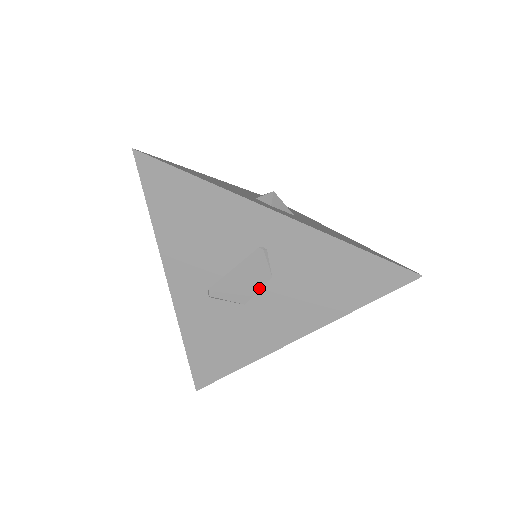
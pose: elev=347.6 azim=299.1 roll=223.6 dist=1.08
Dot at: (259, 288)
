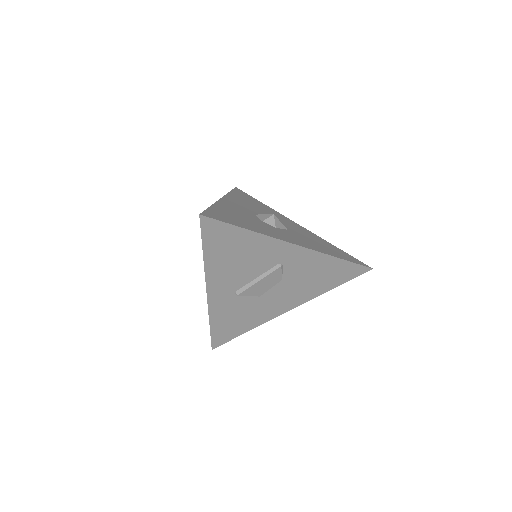
Dot at: (272, 286)
